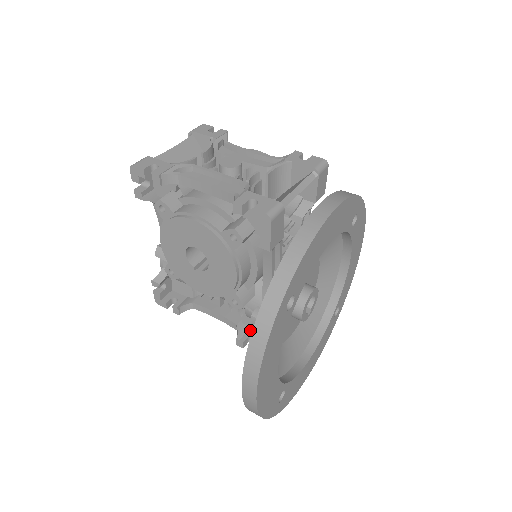
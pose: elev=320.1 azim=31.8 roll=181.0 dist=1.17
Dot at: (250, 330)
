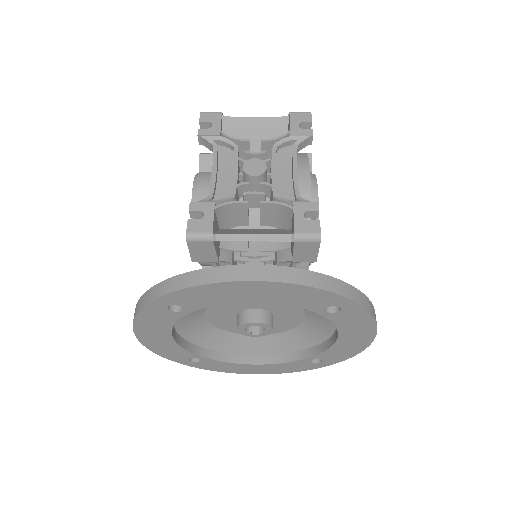
Dot at: occluded
